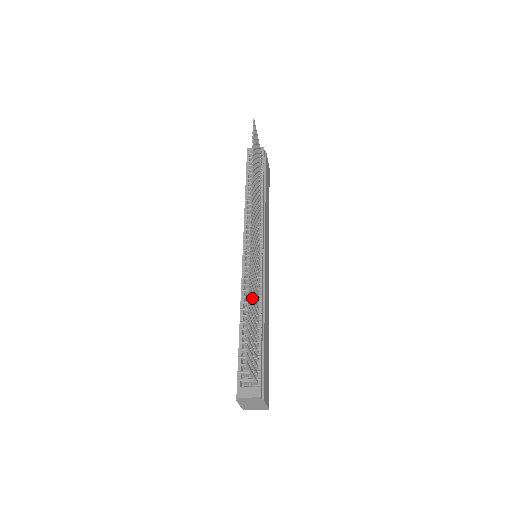
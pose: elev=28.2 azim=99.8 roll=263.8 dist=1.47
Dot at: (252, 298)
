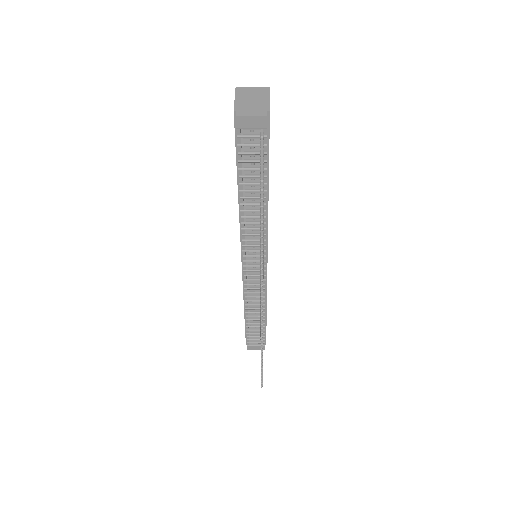
Dot at: occluded
